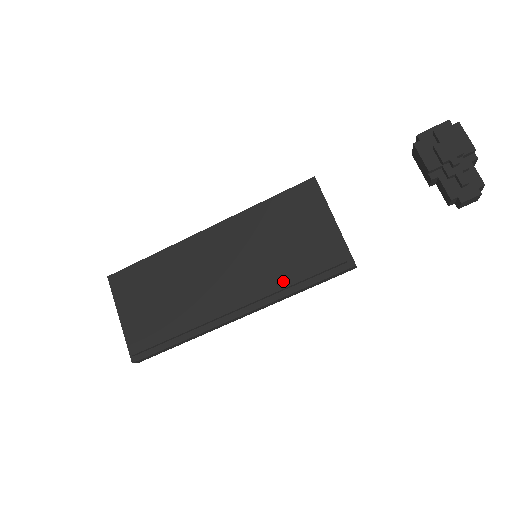
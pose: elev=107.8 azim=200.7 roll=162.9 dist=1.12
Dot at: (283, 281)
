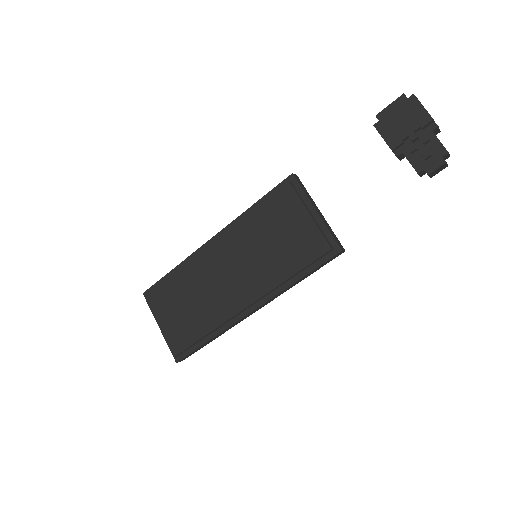
Dot at: (281, 276)
